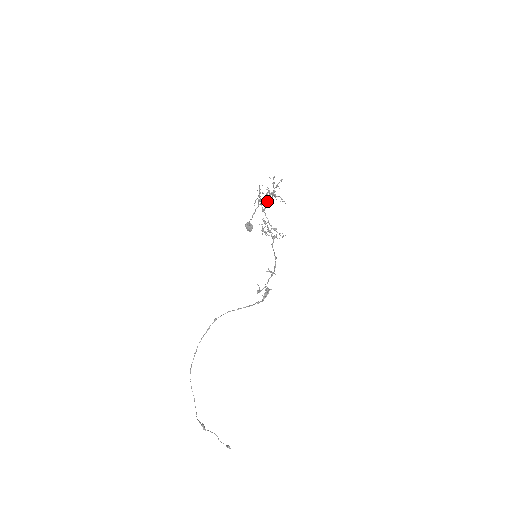
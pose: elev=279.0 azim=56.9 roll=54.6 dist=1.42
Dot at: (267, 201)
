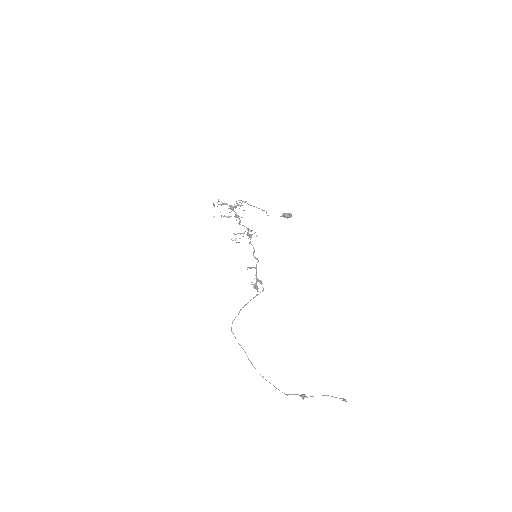
Dot at: (236, 214)
